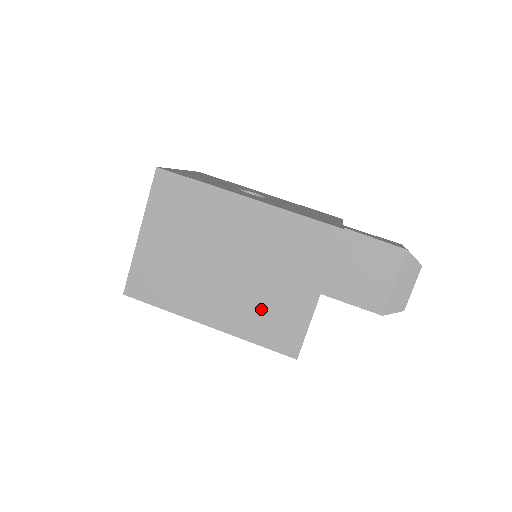
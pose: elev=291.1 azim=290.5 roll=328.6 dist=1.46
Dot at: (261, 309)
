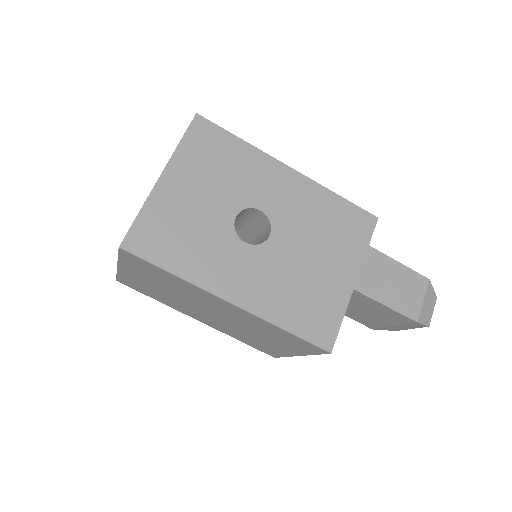
Dot at: (245, 336)
